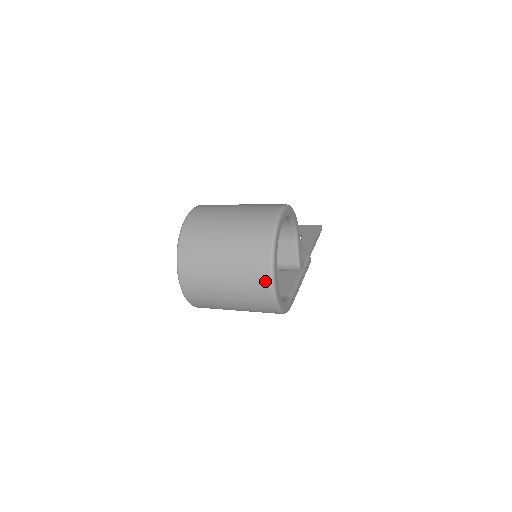
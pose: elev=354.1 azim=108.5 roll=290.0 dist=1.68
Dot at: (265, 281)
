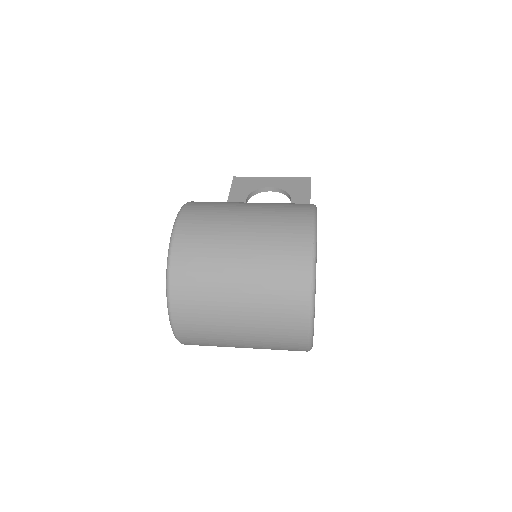
Dot at: (301, 332)
